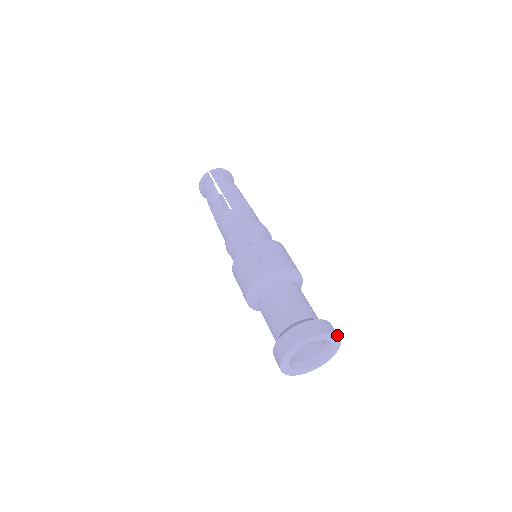
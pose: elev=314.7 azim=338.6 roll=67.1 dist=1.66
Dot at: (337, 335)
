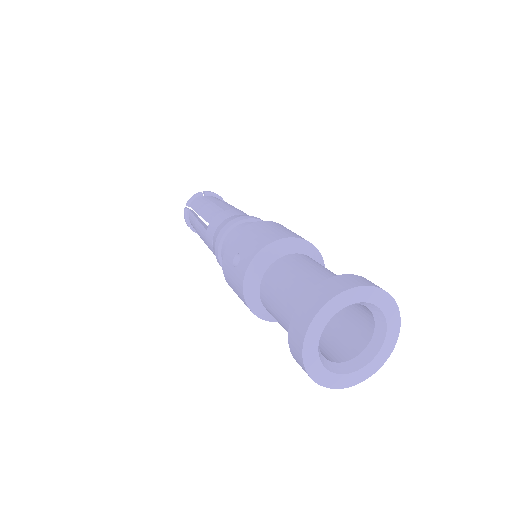
Dot at: (367, 285)
